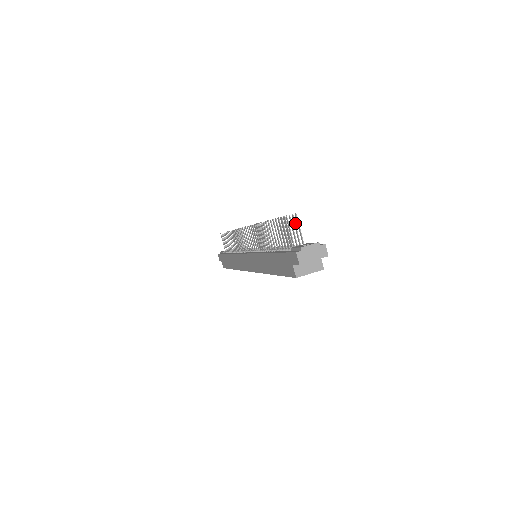
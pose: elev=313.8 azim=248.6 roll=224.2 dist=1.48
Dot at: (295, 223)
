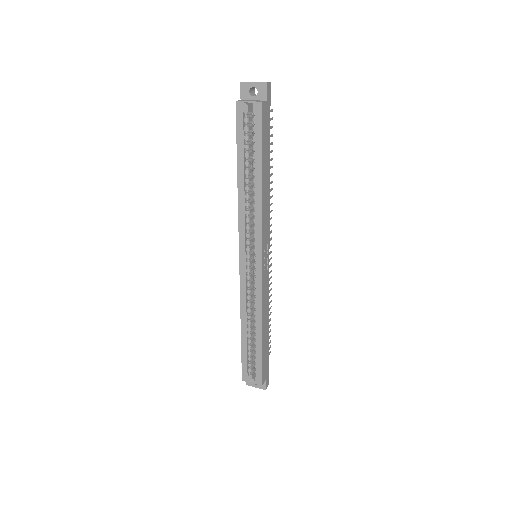
Dot at: (270, 118)
